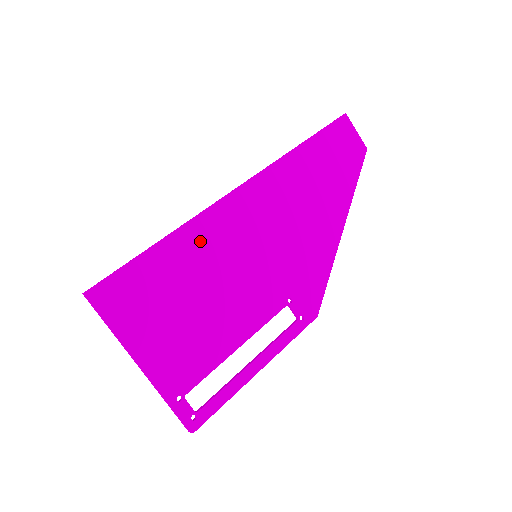
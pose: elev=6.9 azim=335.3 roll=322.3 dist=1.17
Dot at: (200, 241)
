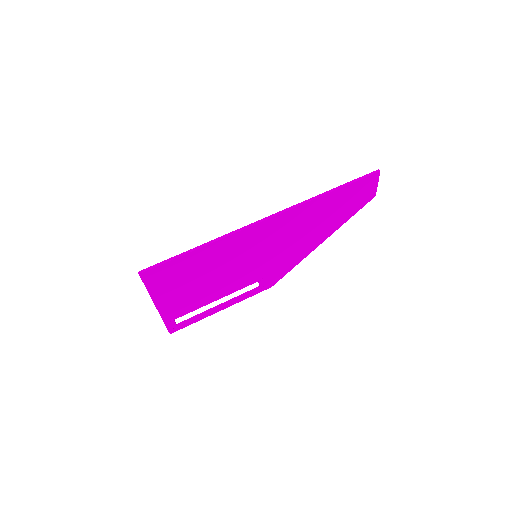
Dot at: (226, 248)
